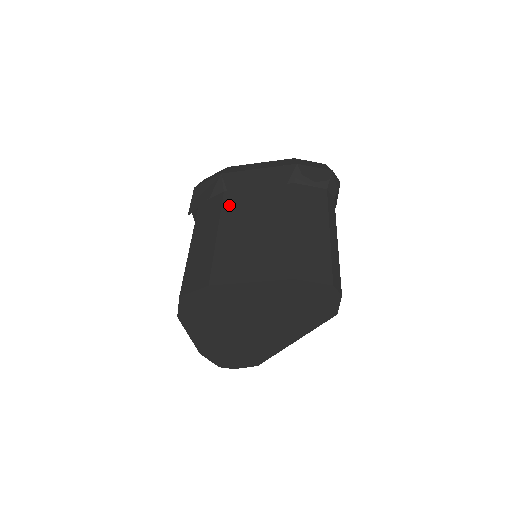
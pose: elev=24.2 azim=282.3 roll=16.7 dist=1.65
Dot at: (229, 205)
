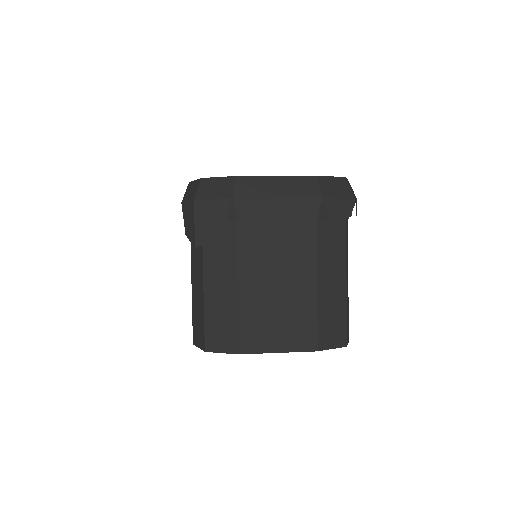
Dot at: (245, 246)
